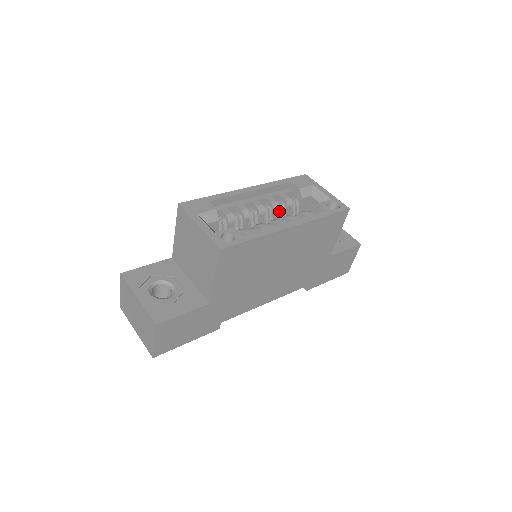
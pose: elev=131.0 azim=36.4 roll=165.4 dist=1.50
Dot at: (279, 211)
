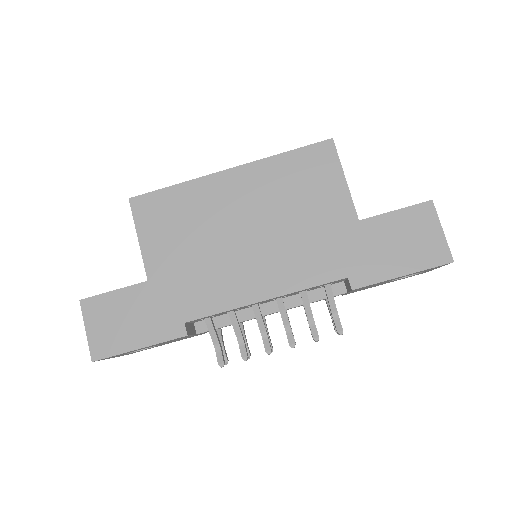
Dot at: occluded
